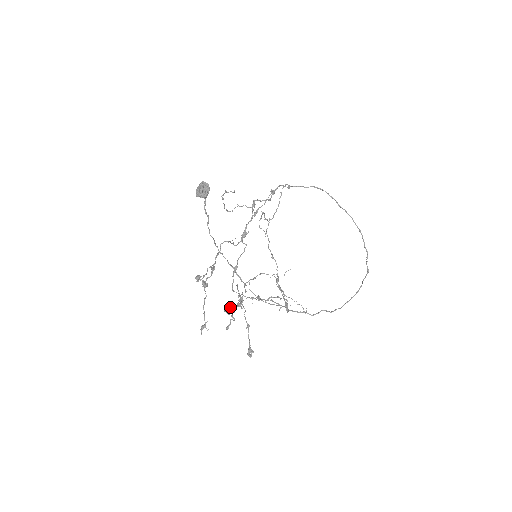
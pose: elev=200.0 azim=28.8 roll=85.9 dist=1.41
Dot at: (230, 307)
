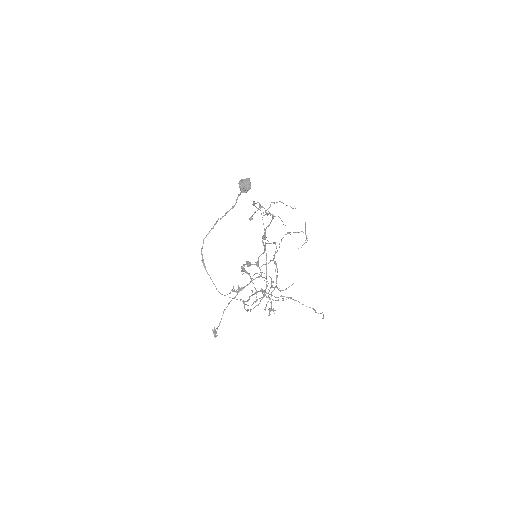
Dot at: (283, 298)
